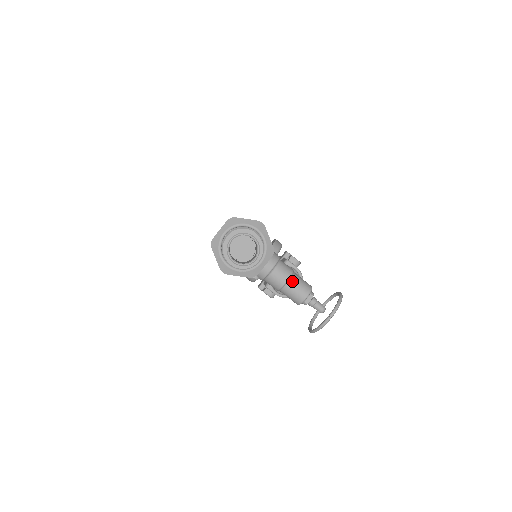
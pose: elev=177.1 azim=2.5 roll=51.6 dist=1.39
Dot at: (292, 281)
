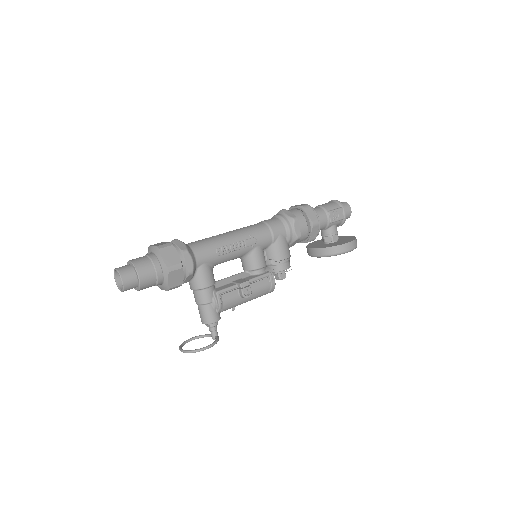
Dot at: (201, 307)
